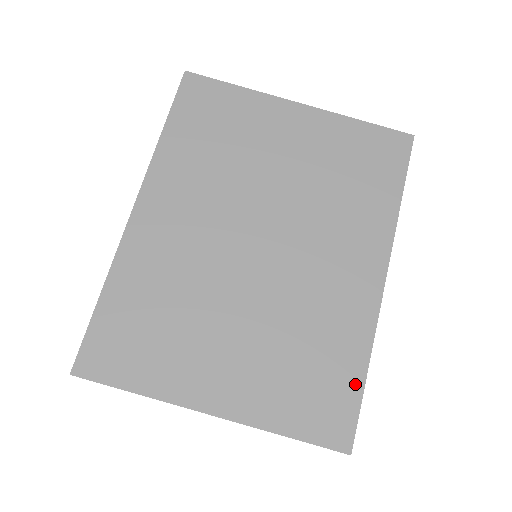
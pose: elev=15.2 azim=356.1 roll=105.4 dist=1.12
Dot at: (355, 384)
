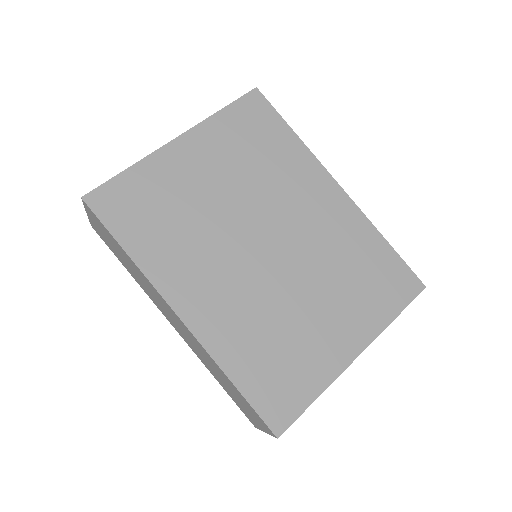
Dot at: (390, 254)
